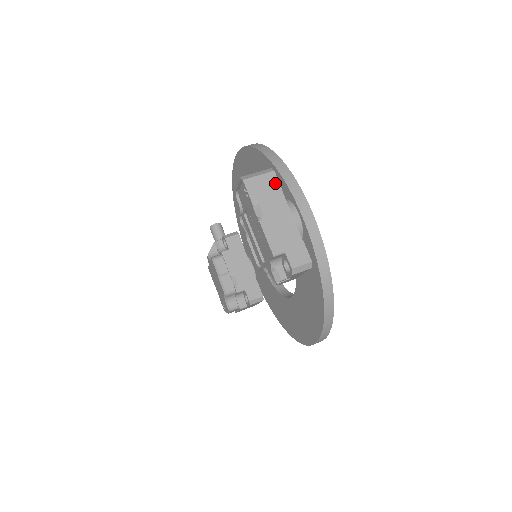
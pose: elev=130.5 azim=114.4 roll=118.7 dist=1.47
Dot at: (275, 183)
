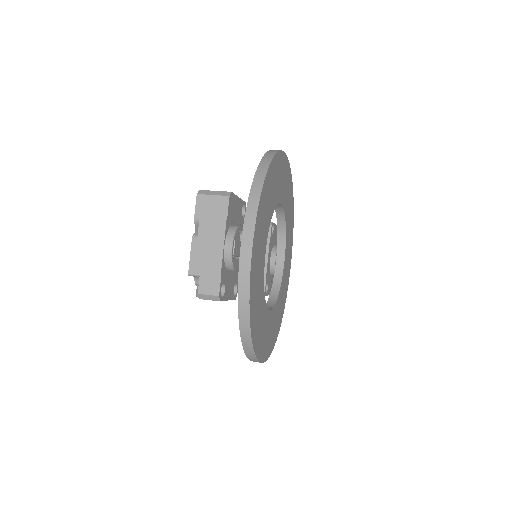
Dot at: (224, 208)
